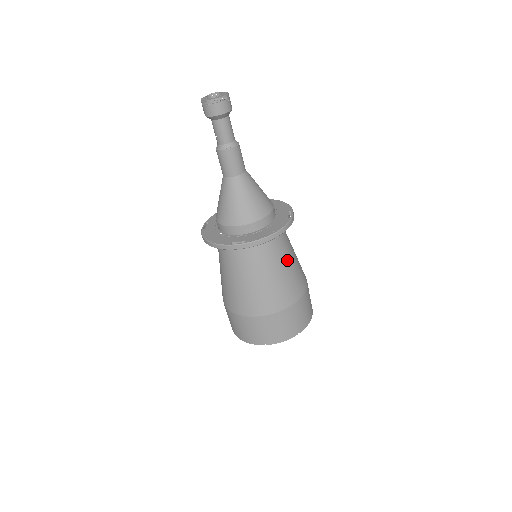
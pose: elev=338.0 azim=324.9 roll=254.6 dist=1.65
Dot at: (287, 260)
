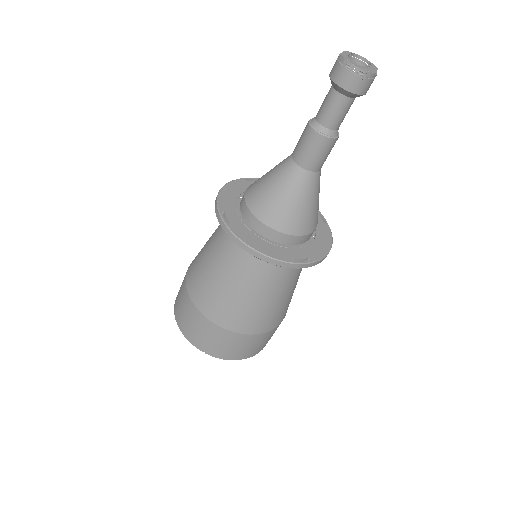
Dot at: (257, 290)
